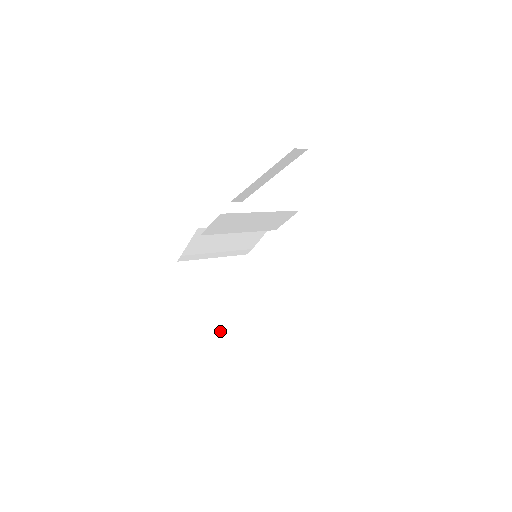
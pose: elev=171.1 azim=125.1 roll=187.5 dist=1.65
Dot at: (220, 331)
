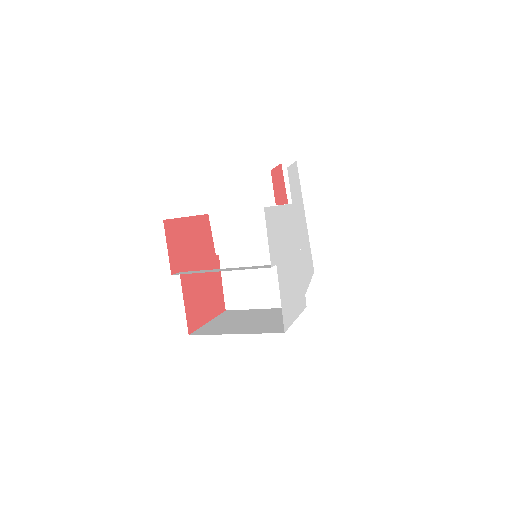
Dot at: (213, 333)
